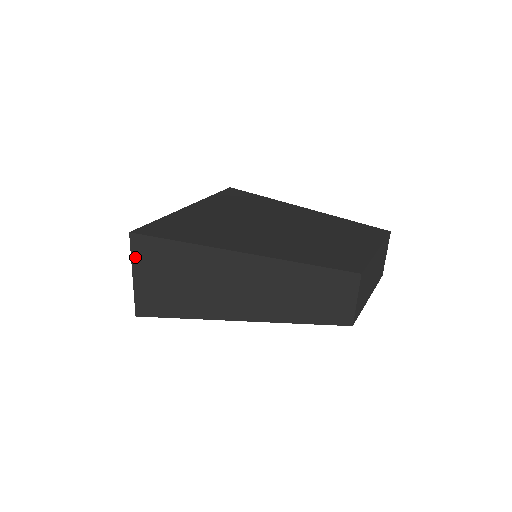
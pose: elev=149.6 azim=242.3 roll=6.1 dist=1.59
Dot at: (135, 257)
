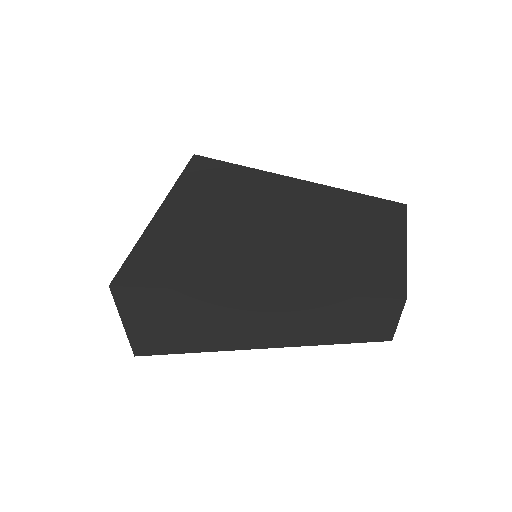
Dot at: (122, 308)
